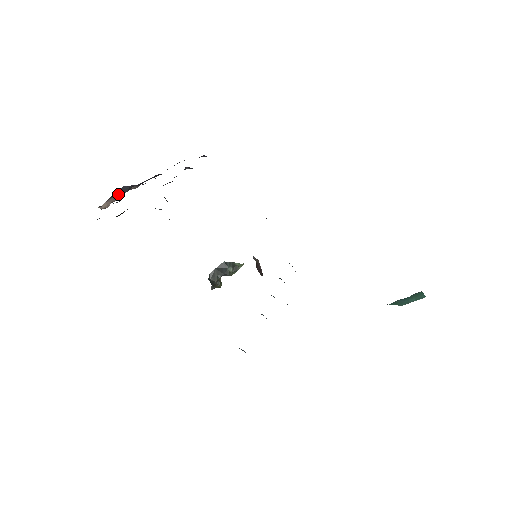
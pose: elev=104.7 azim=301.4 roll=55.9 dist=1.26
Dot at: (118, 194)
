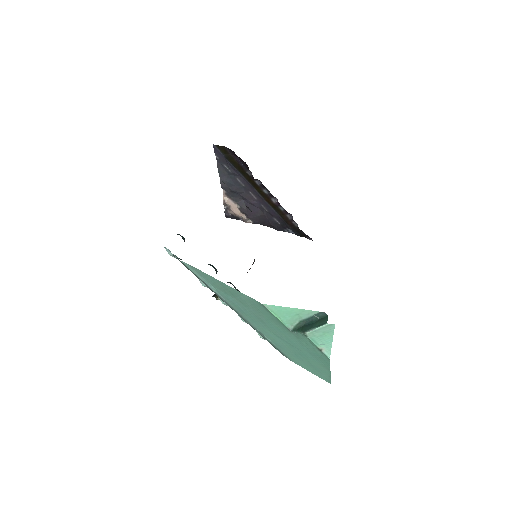
Dot at: (237, 207)
